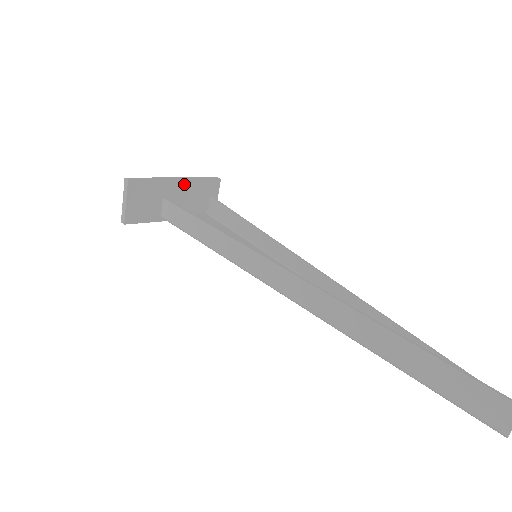
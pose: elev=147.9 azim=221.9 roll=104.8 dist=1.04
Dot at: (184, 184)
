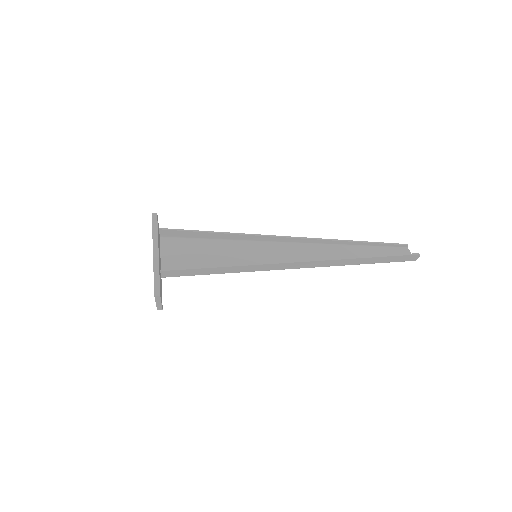
Dot at: (158, 249)
